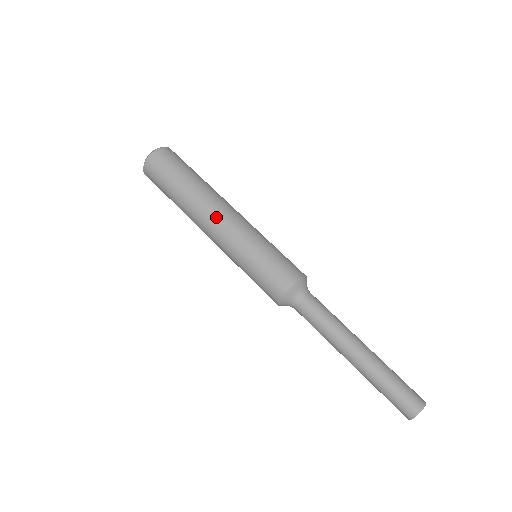
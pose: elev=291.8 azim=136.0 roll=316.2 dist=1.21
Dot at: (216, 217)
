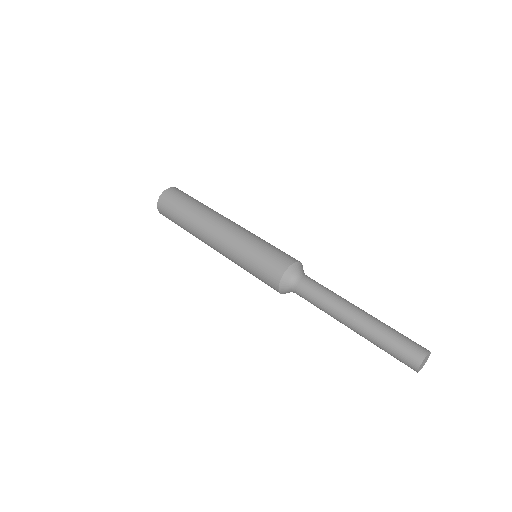
Dot at: (222, 223)
